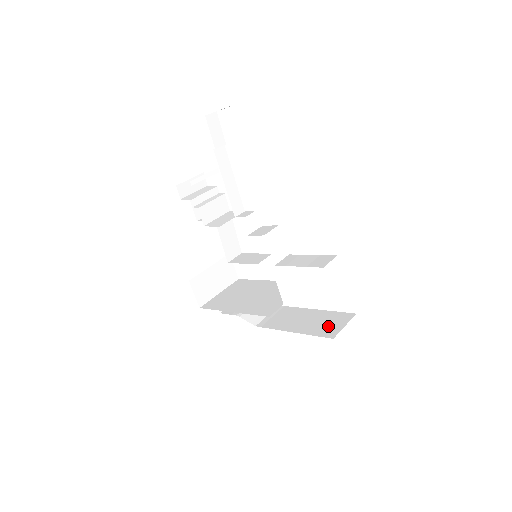
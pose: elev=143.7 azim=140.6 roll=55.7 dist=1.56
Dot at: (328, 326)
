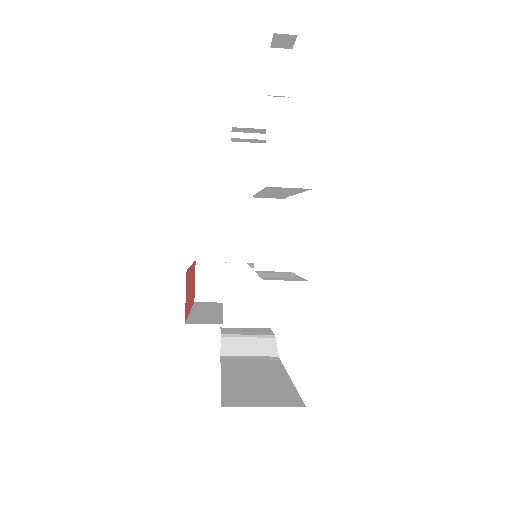
Dot at: (253, 394)
